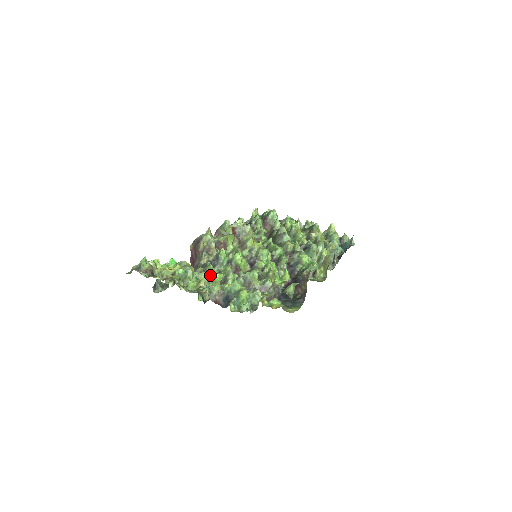
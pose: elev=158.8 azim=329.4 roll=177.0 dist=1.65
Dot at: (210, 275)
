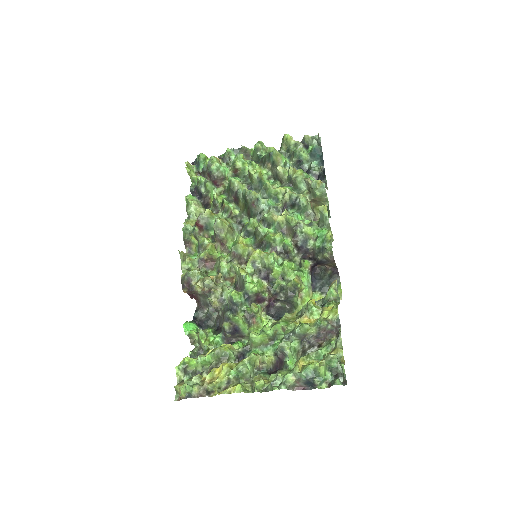
Dot at: (254, 343)
